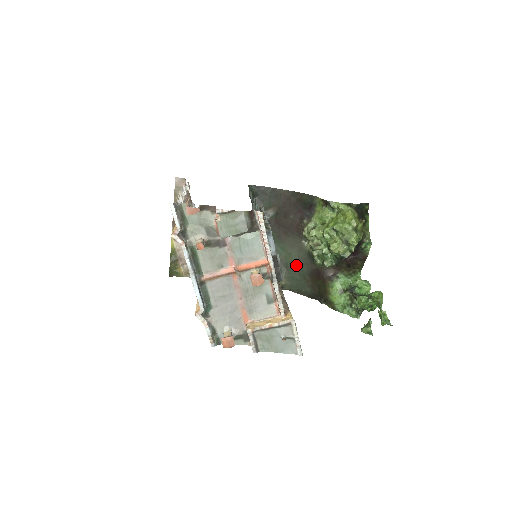
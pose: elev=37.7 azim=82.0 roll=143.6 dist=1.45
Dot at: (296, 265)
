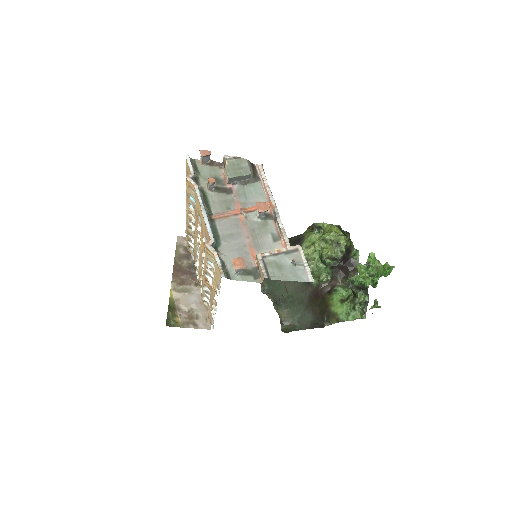
Dot at: (294, 296)
